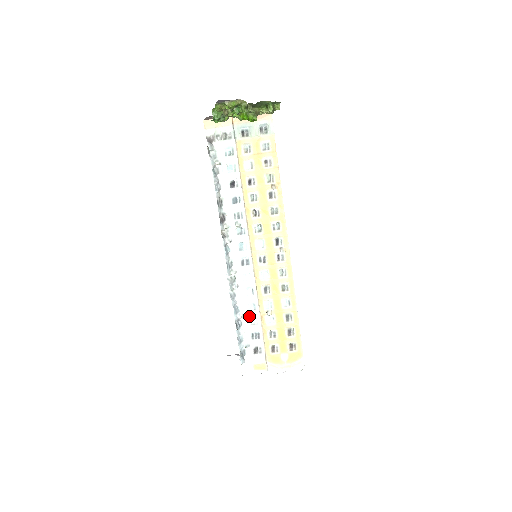
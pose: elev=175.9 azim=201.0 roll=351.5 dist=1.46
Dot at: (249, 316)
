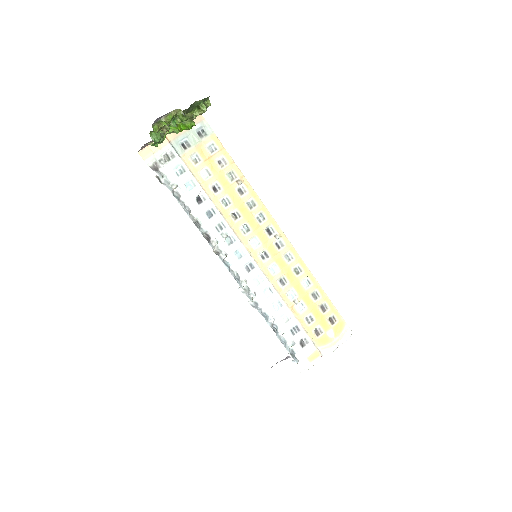
Dot at: (280, 315)
